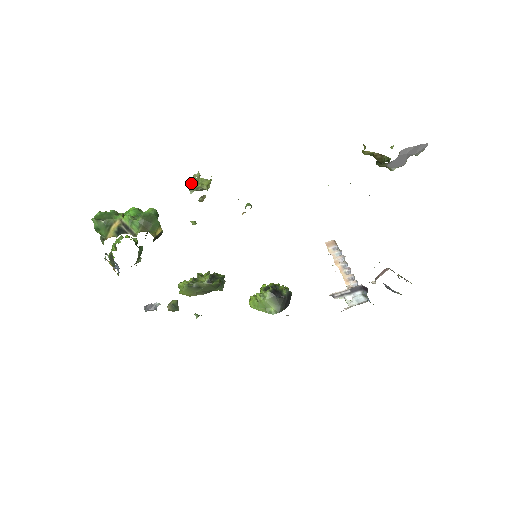
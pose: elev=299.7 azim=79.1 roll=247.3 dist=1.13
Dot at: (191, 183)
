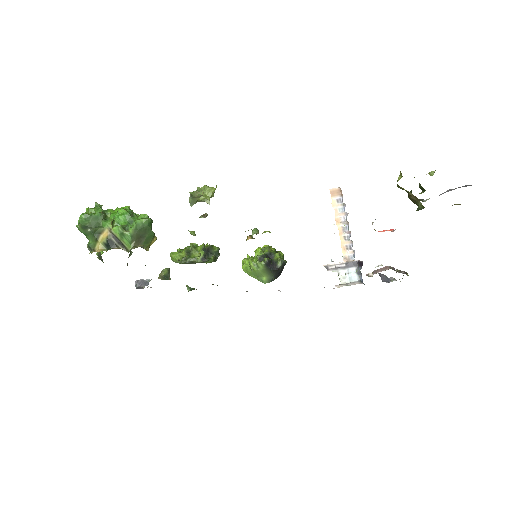
Dot at: (192, 197)
